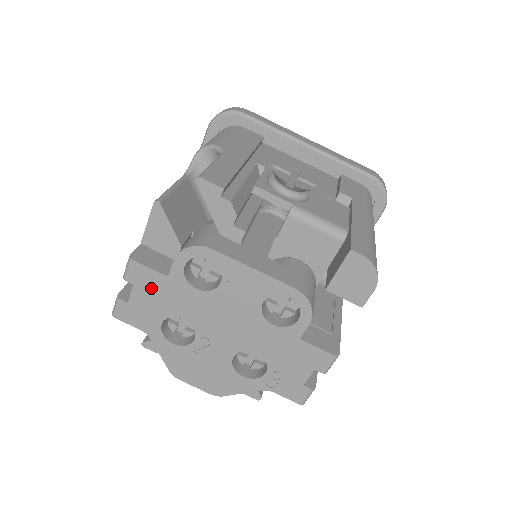
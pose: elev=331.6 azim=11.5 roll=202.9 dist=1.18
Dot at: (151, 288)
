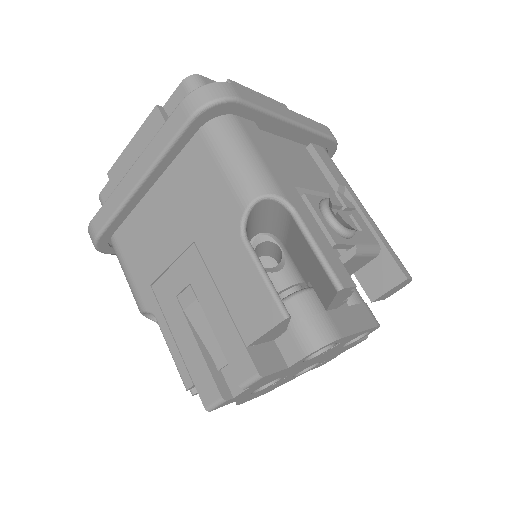
Dot at: (266, 380)
